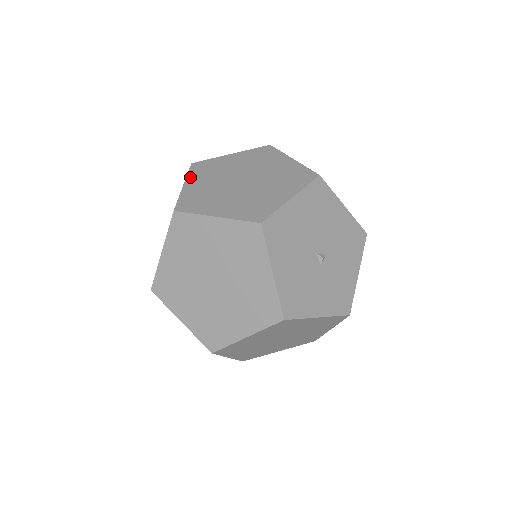
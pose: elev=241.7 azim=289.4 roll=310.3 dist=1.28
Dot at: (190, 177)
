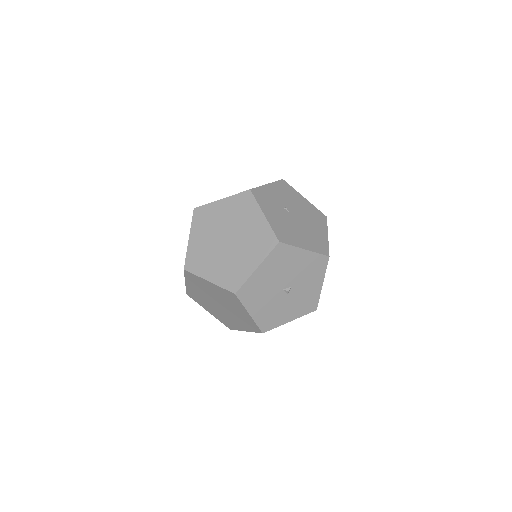
Dot at: (193, 229)
